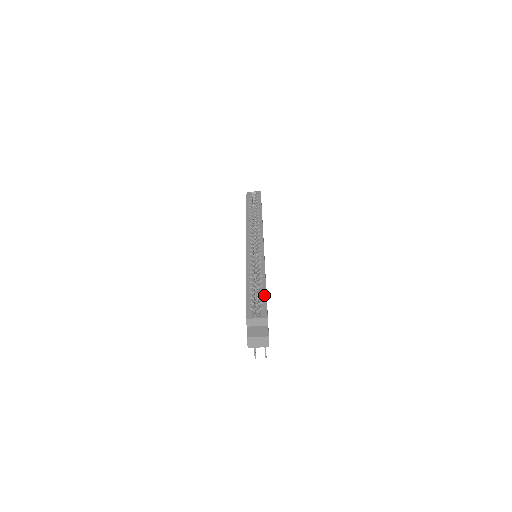
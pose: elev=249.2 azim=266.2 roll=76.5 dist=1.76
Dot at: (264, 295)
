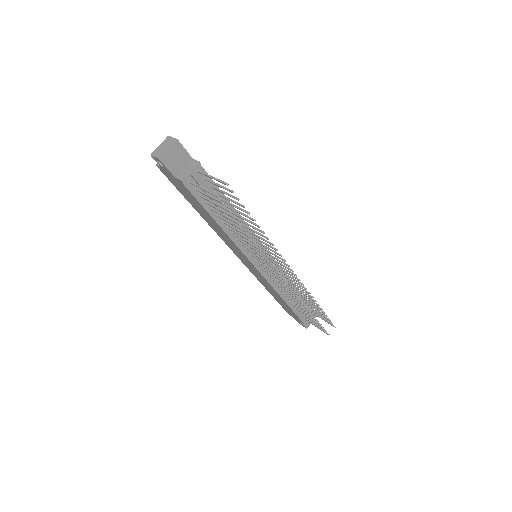
Dot at: occluded
